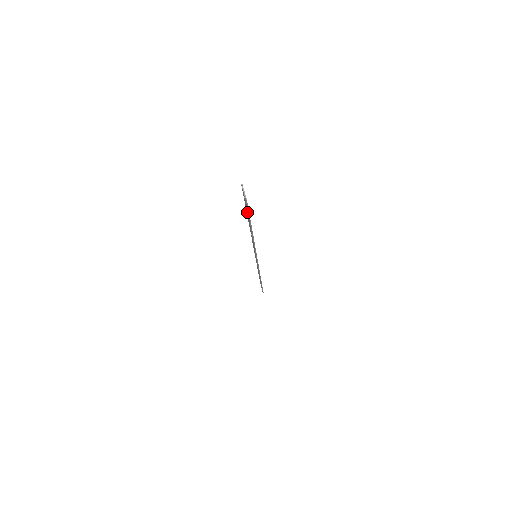
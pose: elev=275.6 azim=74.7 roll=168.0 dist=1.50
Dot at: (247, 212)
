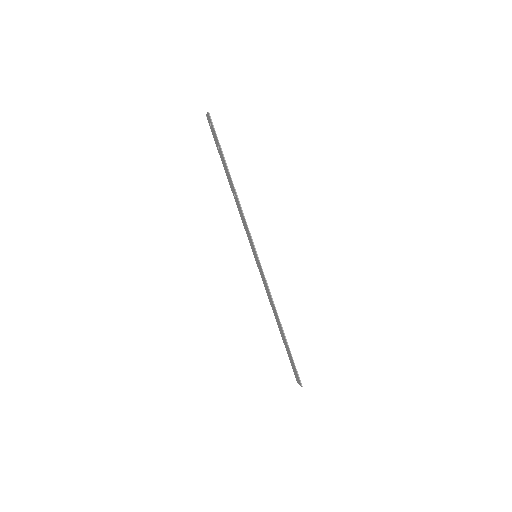
Dot at: (219, 149)
